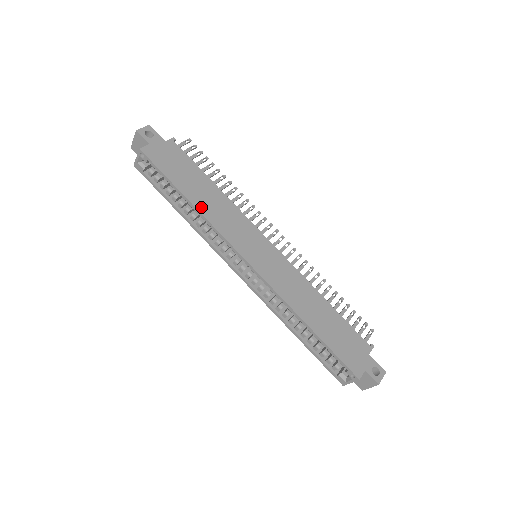
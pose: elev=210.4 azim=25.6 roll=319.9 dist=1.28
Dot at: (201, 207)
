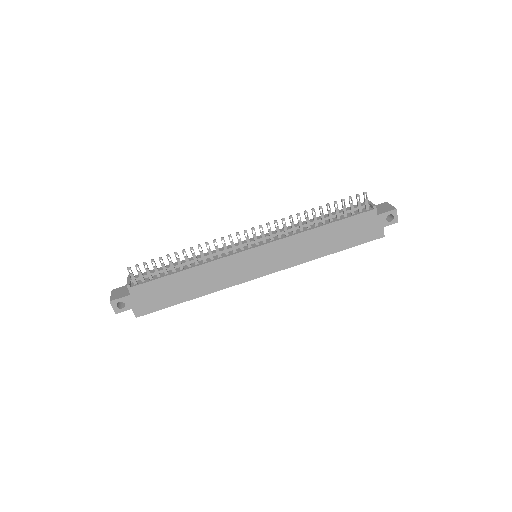
Dot at: (203, 292)
